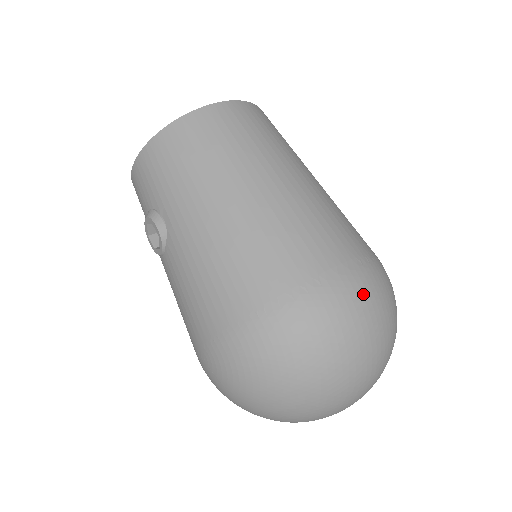
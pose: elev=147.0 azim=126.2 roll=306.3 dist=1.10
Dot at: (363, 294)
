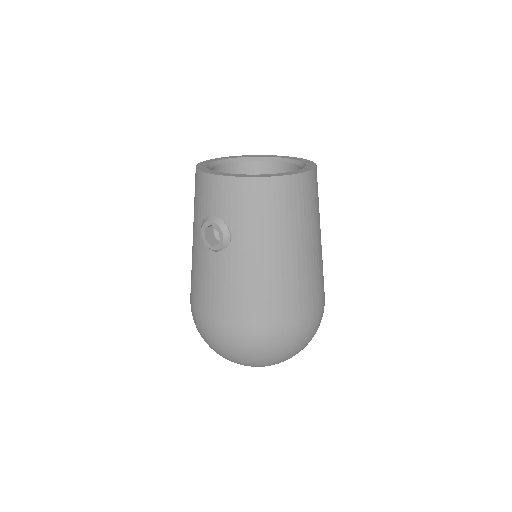
Dot at: (317, 327)
